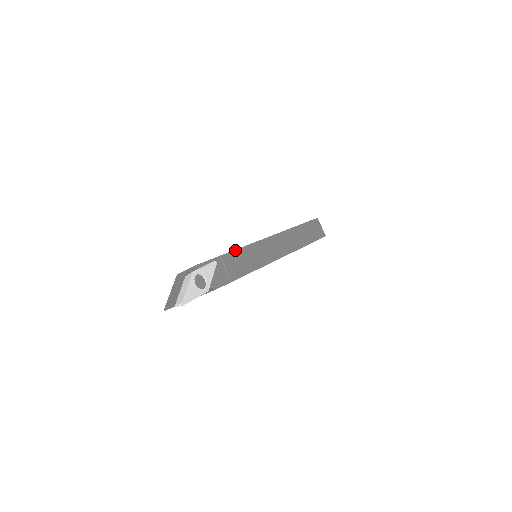
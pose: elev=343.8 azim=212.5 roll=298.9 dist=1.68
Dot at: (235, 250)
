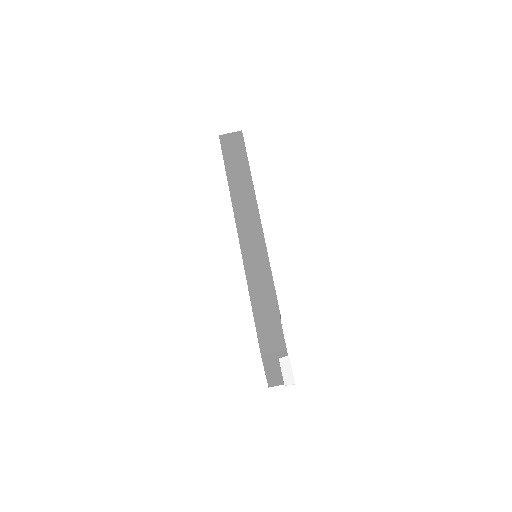
Dot at: occluded
